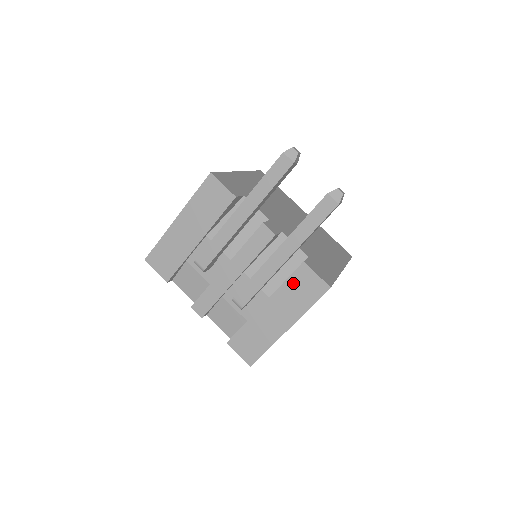
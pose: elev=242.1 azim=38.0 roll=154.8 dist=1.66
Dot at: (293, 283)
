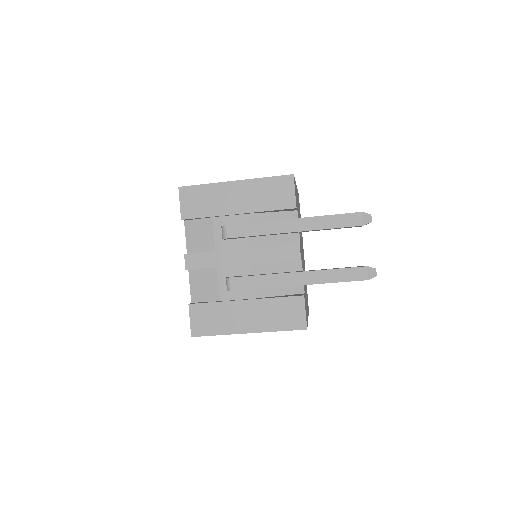
Dot at: (282, 304)
